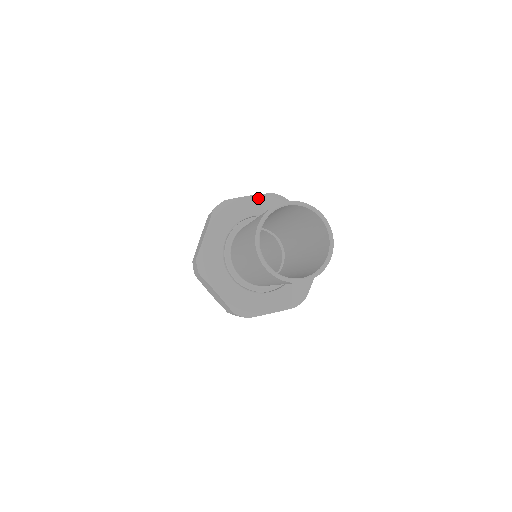
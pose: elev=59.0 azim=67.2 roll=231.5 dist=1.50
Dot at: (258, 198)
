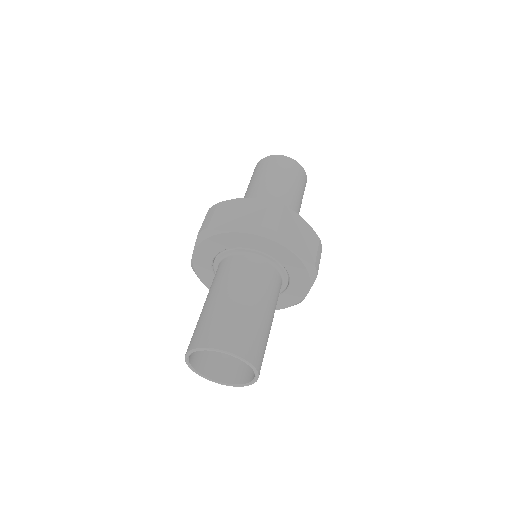
Dot at: (297, 260)
